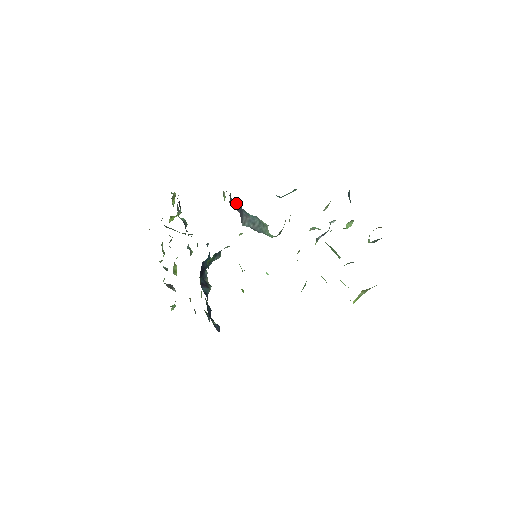
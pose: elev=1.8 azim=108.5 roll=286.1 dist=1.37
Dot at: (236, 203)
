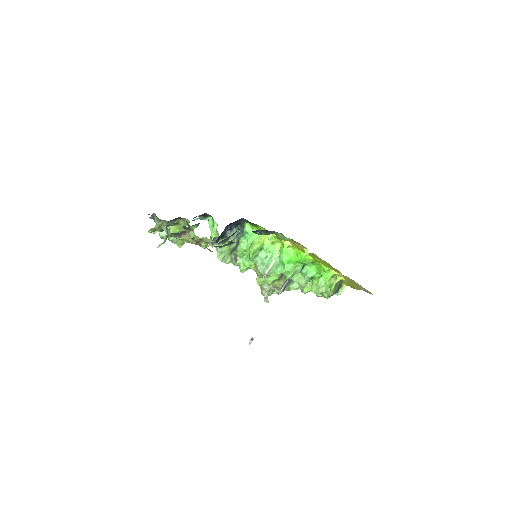
Dot at: occluded
